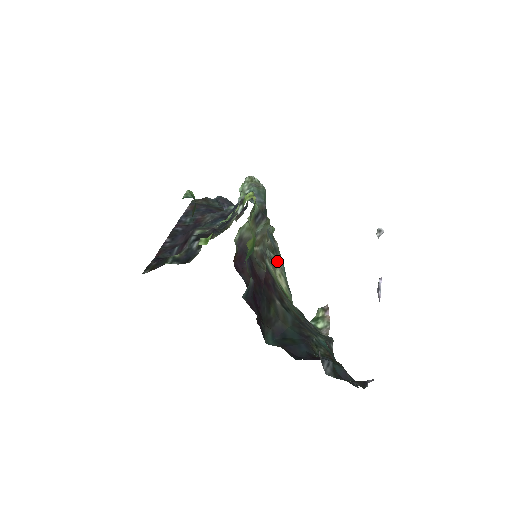
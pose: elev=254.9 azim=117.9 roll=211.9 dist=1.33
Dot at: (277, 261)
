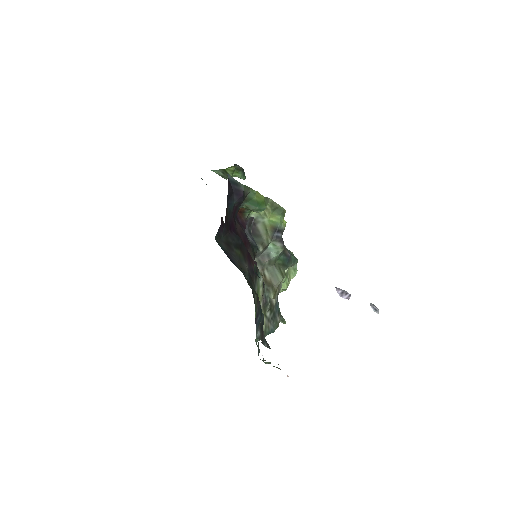
Dot at: (269, 319)
